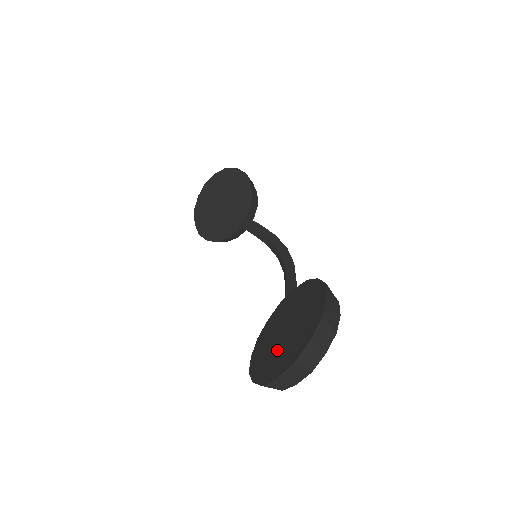
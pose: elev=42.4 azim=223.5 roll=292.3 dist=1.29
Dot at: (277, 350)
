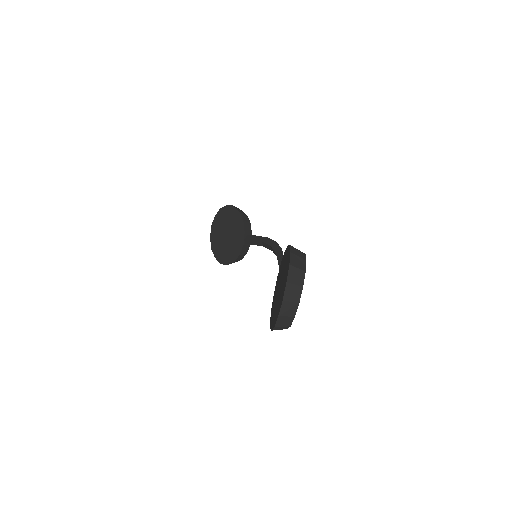
Dot at: (277, 302)
